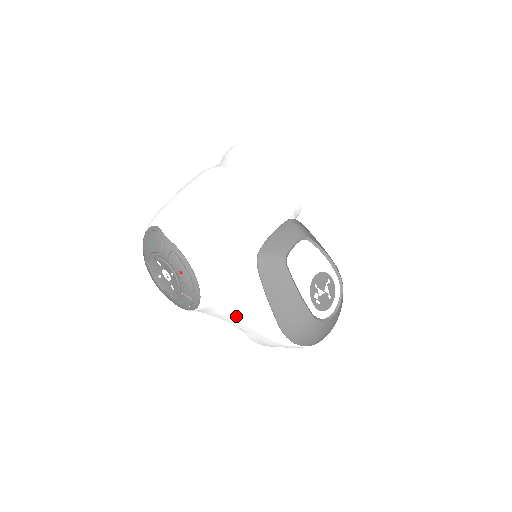
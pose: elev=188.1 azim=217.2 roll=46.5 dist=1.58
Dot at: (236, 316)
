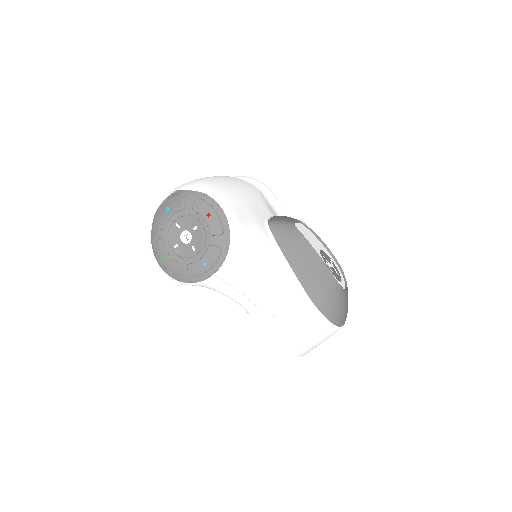
Dot at: (260, 280)
